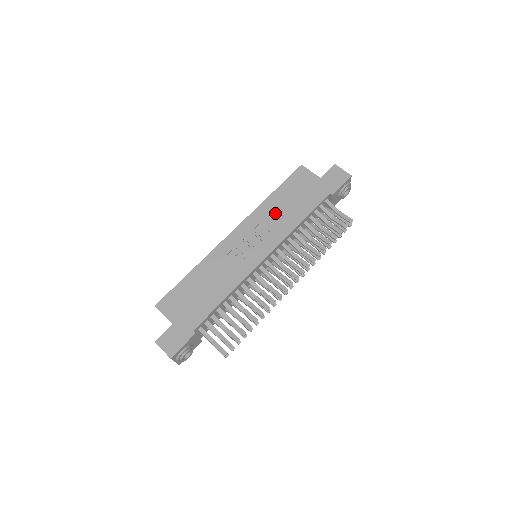
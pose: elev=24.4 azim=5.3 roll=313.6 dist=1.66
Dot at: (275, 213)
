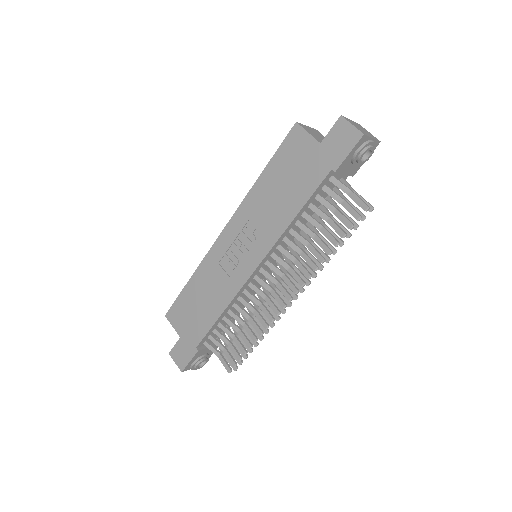
Dot at: (265, 205)
